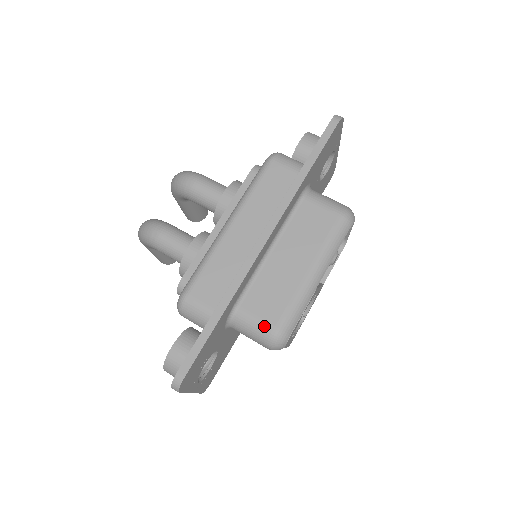
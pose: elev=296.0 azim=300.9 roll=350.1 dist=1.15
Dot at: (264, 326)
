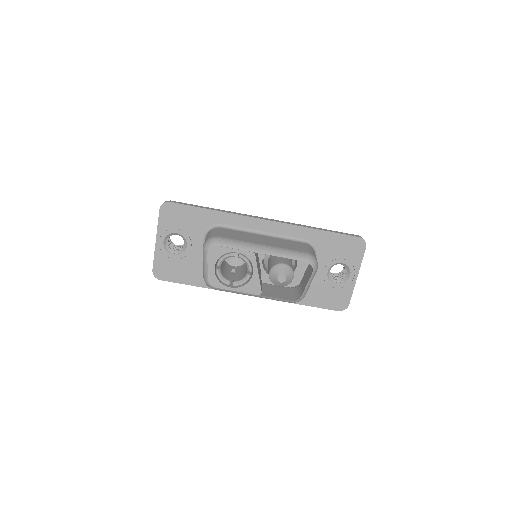
Dot at: (216, 234)
